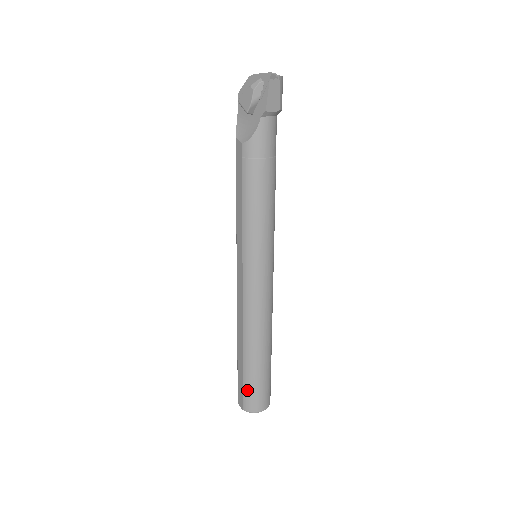
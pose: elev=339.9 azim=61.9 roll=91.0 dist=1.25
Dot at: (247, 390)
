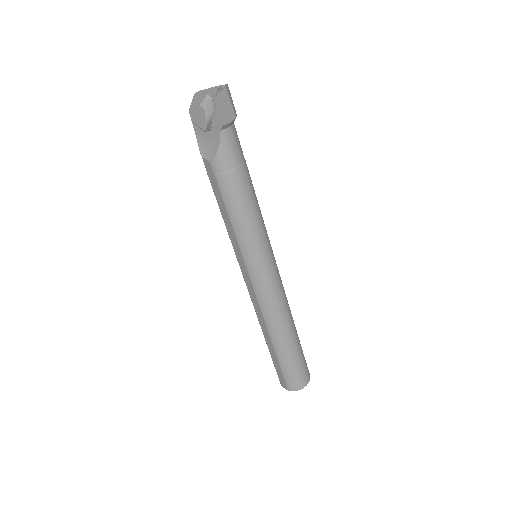
Dot at: (287, 374)
